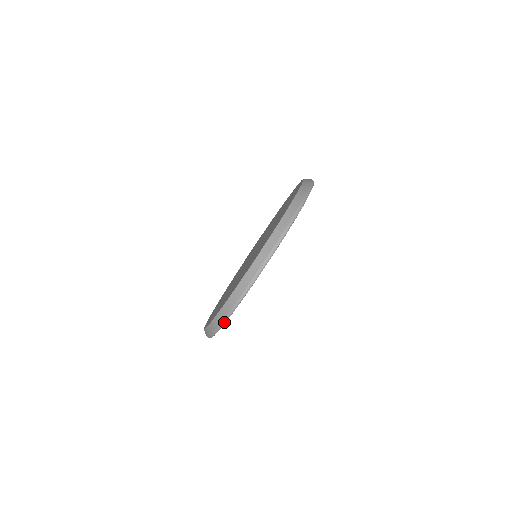
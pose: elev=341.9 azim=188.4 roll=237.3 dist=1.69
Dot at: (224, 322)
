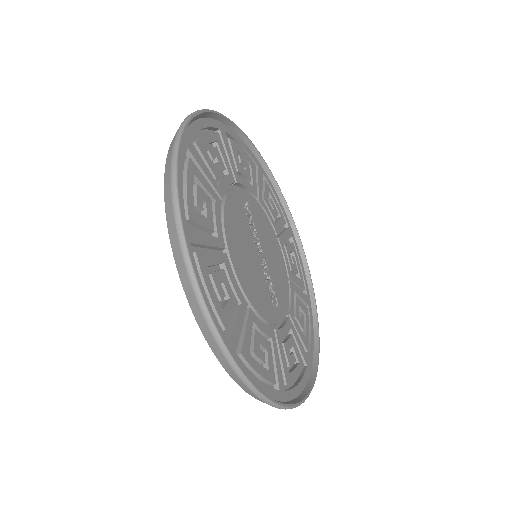
Dot at: (215, 333)
